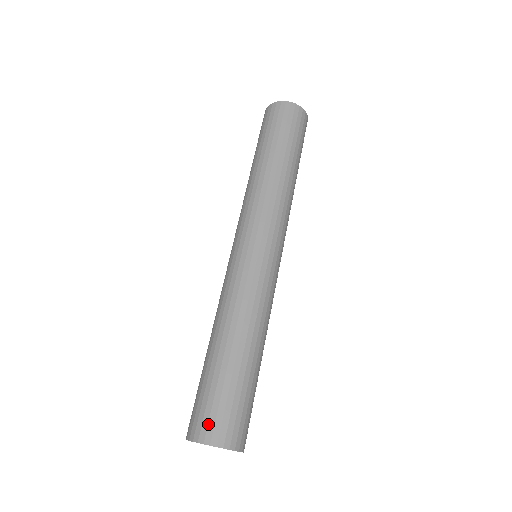
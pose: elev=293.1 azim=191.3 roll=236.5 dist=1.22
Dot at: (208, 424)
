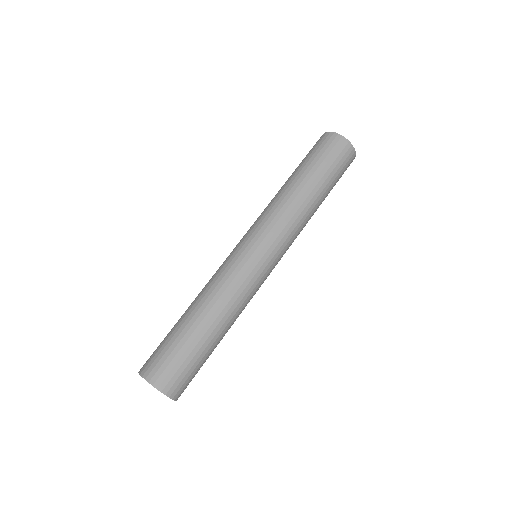
Dot at: (175, 382)
